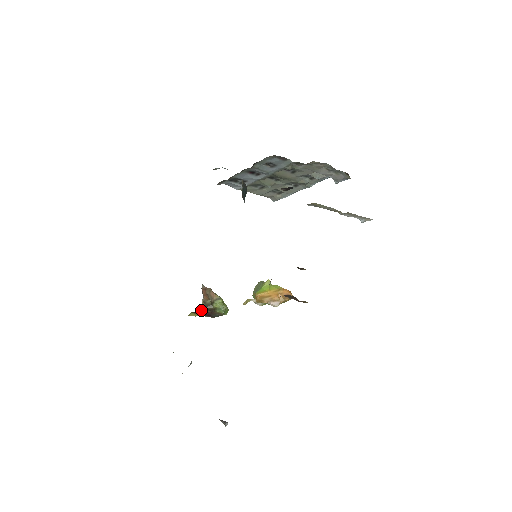
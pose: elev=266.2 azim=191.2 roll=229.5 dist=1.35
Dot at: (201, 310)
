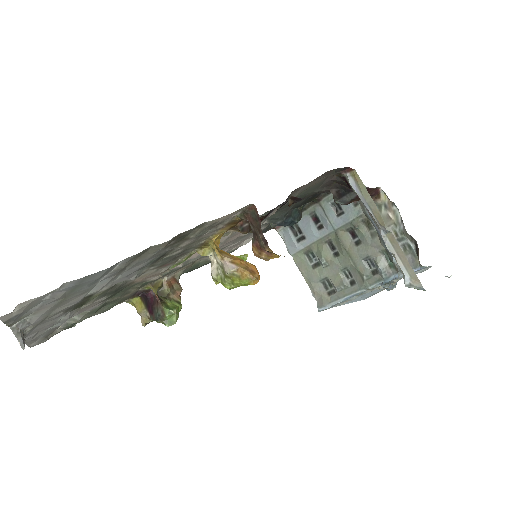
Dot at: (151, 292)
